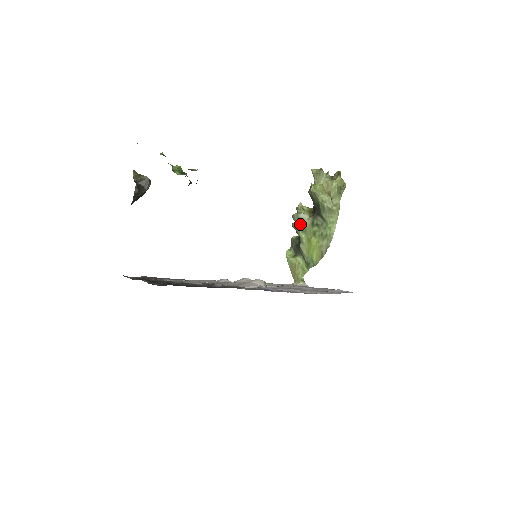
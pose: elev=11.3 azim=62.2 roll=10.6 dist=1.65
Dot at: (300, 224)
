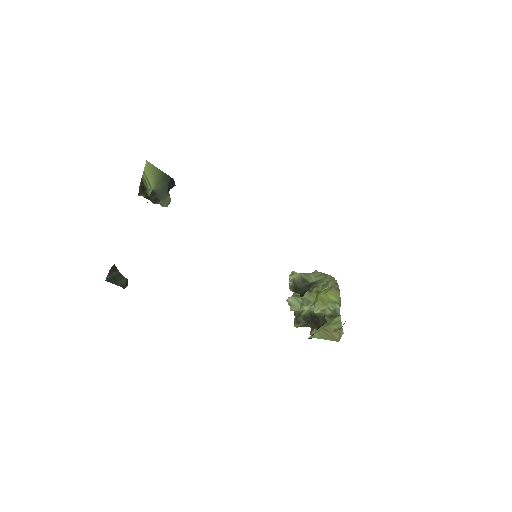
Dot at: (300, 304)
